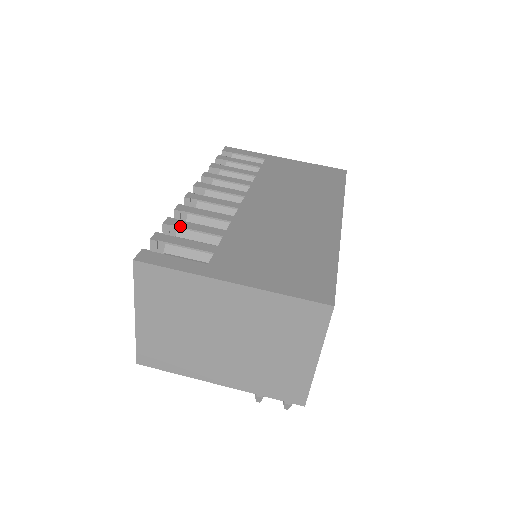
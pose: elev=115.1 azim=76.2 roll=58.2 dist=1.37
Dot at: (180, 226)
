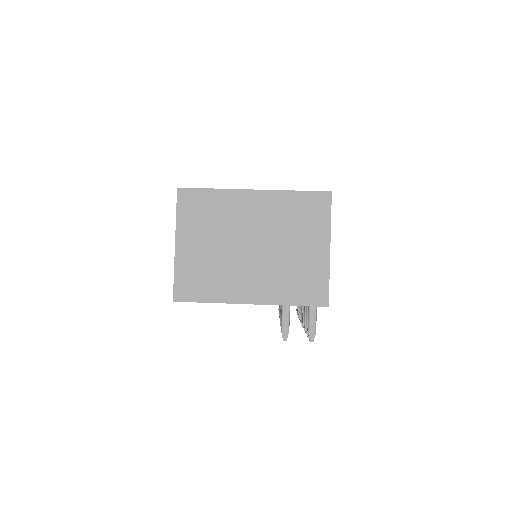
Dot at: occluded
